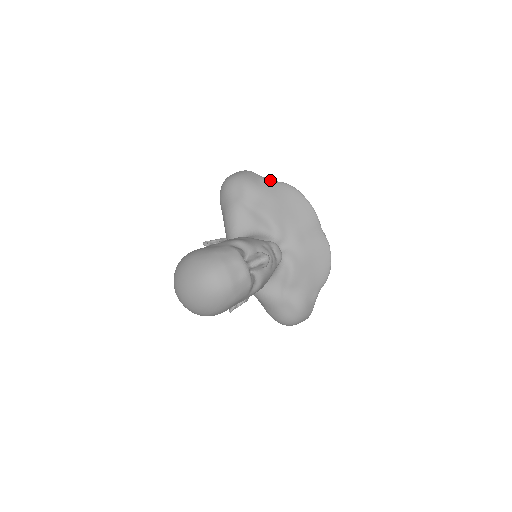
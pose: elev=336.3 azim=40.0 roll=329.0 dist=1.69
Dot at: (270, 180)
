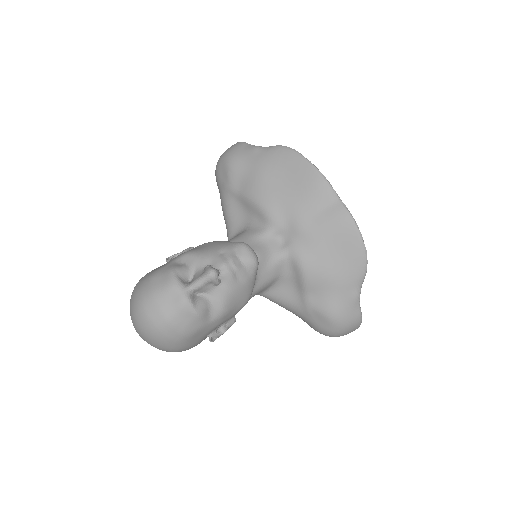
Dot at: (260, 148)
